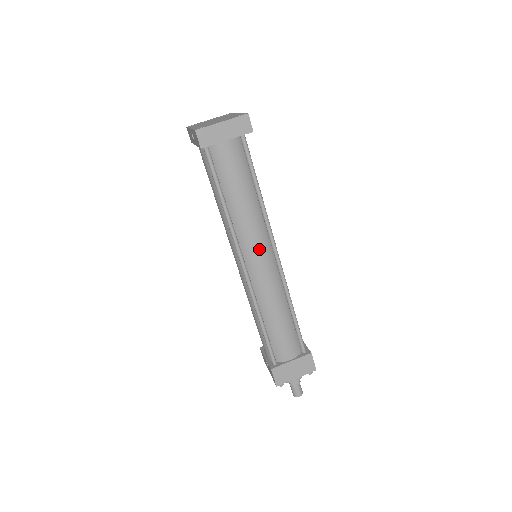
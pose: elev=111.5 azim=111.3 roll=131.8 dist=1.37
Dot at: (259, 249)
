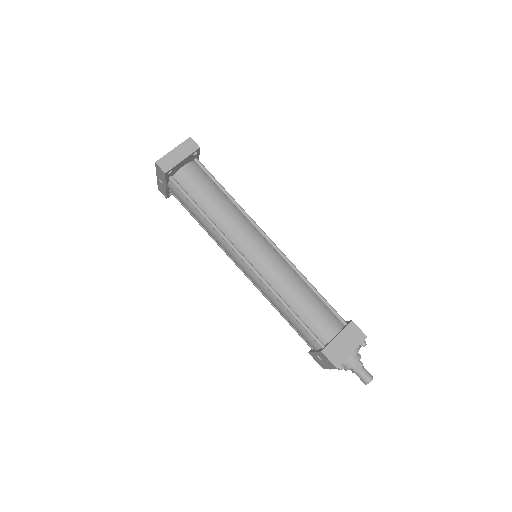
Dot at: (252, 240)
